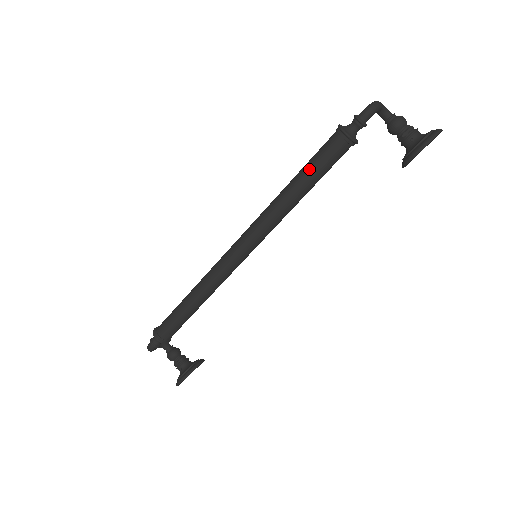
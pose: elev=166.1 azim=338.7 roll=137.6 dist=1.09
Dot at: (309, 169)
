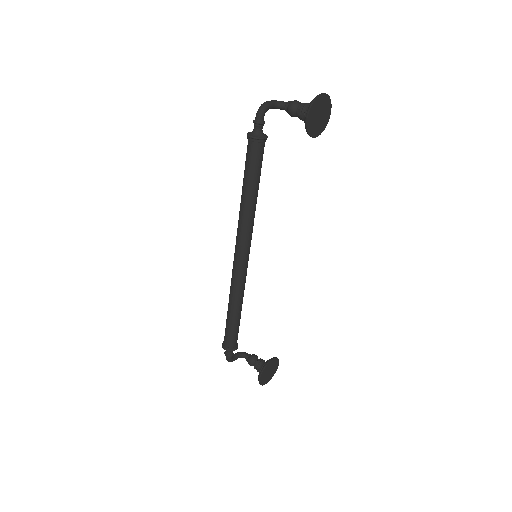
Dot at: (245, 174)
